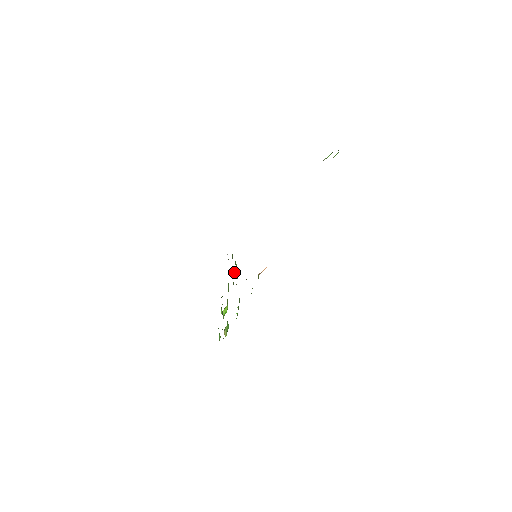
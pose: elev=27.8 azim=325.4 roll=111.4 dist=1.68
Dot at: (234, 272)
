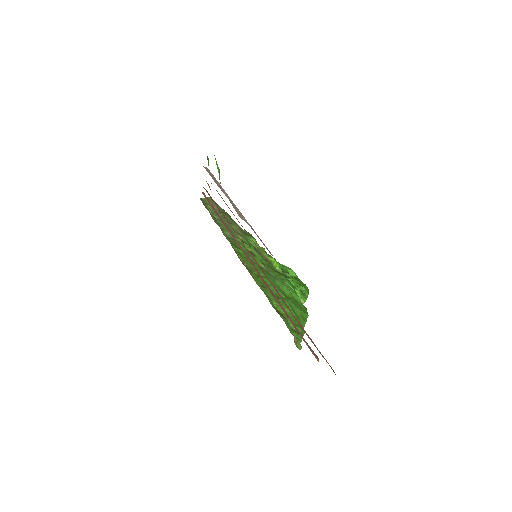
Dot at: occluded
